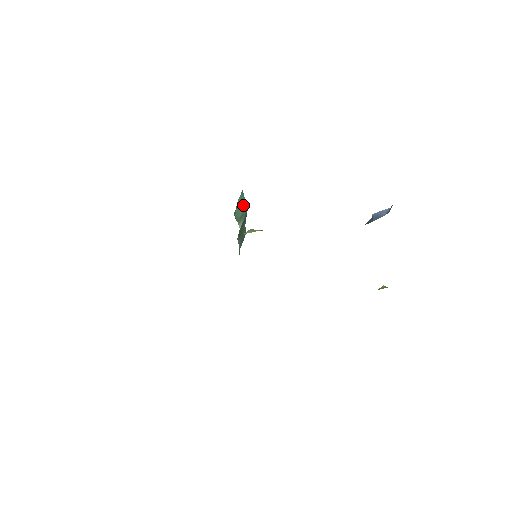
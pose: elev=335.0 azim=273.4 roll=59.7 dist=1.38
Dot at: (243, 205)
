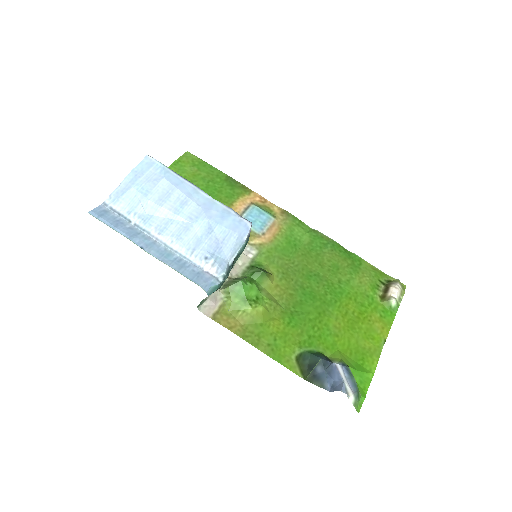
Dot at: occluded
